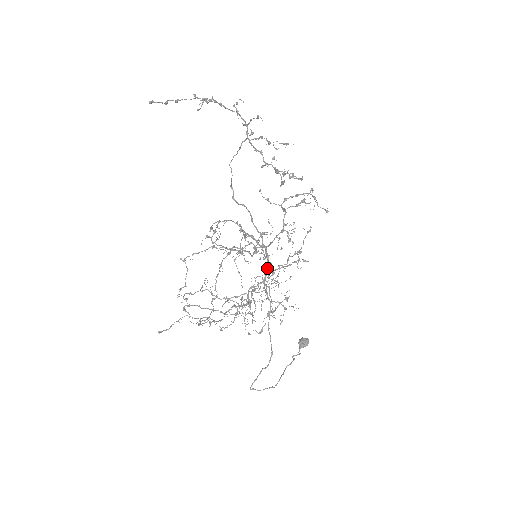
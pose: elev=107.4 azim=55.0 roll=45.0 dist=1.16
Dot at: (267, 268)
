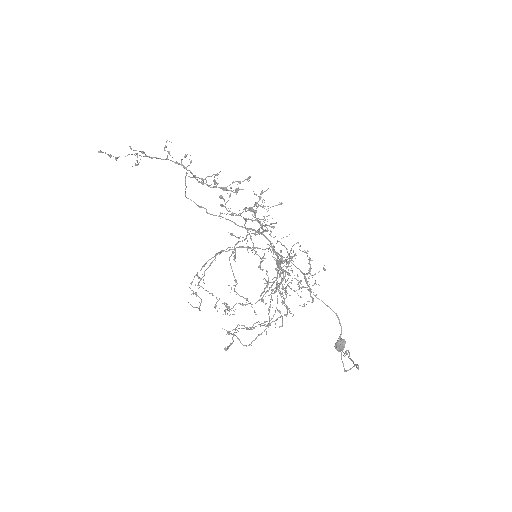
Dot at: (274, 251)
